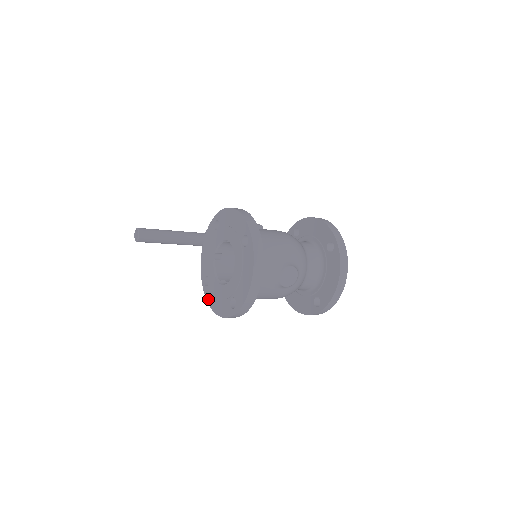
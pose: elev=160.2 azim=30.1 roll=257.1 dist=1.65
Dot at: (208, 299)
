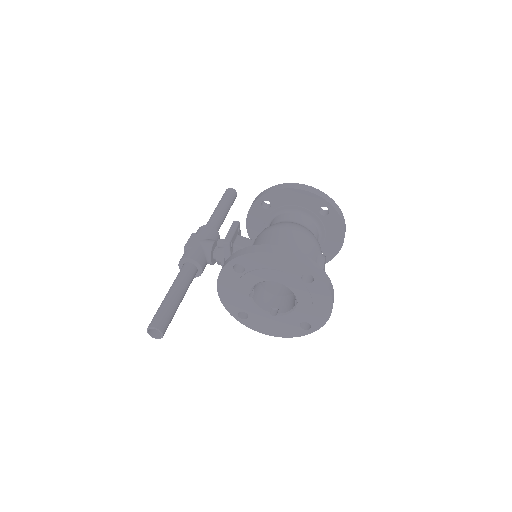
Dot at: (255, 328)
